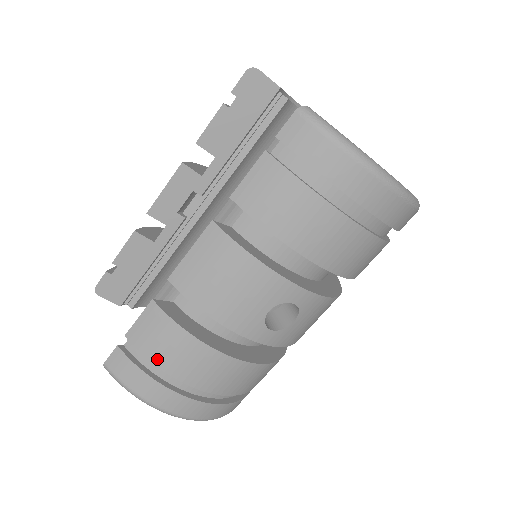
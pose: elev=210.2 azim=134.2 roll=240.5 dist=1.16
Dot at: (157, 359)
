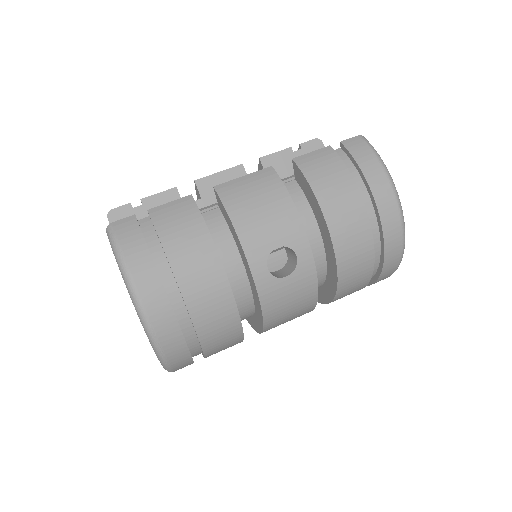
Dot at: (165, 236)
